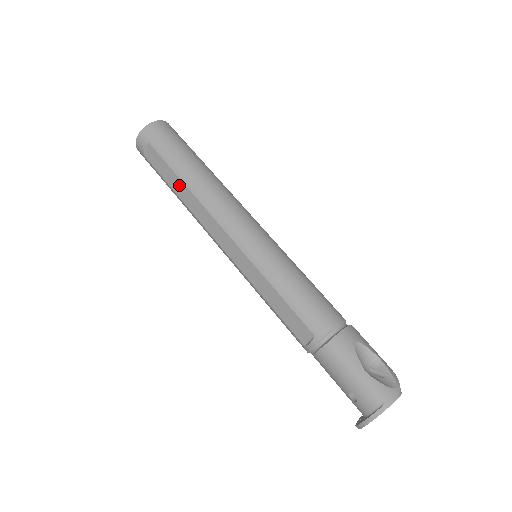
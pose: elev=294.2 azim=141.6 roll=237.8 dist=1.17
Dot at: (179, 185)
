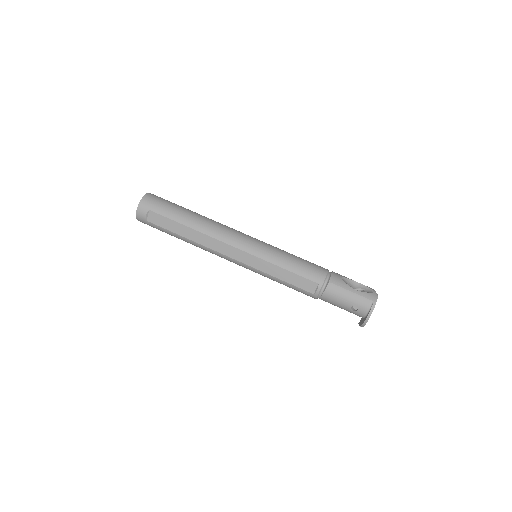
Dot at: (185, 230)
